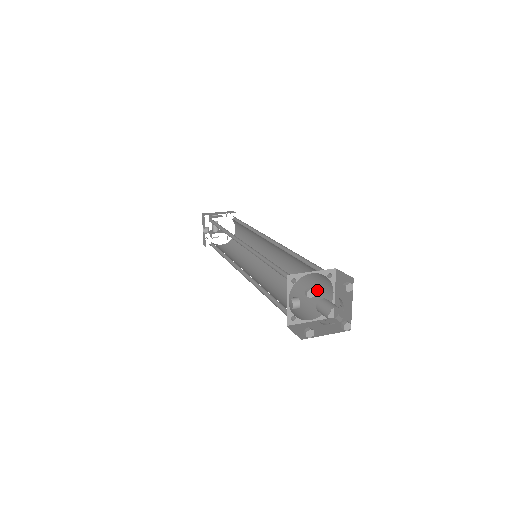
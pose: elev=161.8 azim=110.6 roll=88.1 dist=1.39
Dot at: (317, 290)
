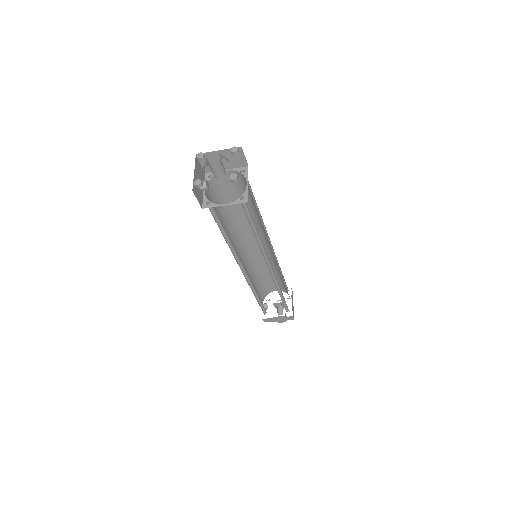
Dot at: occluded
